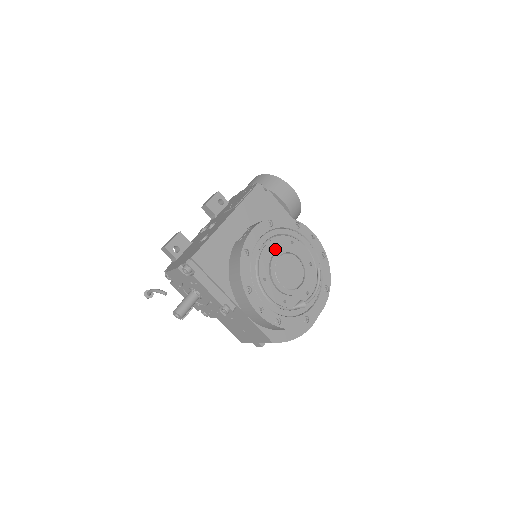
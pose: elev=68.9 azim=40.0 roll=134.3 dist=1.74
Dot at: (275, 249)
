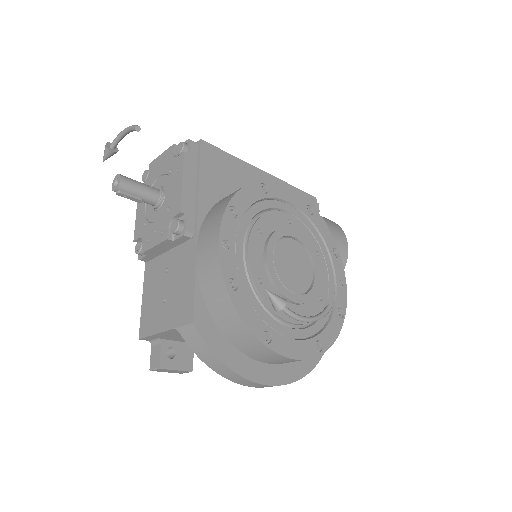
Dot at: (296, 231)
